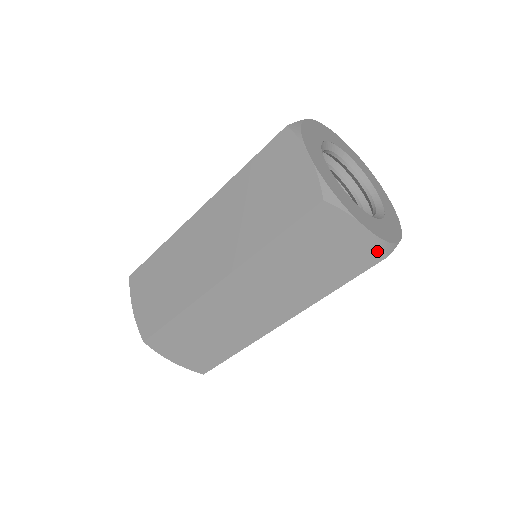
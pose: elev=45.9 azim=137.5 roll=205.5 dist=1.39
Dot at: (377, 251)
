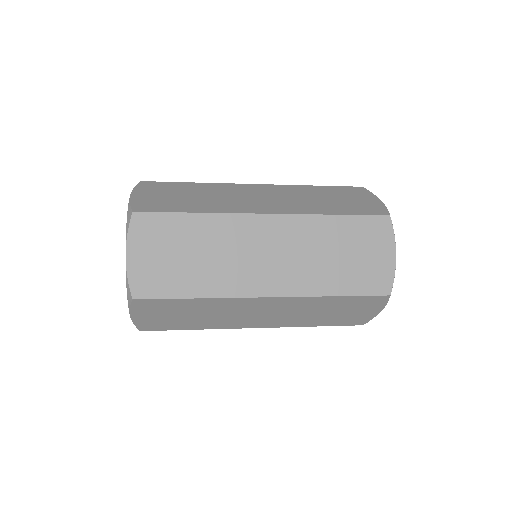
Dot at: occluded
